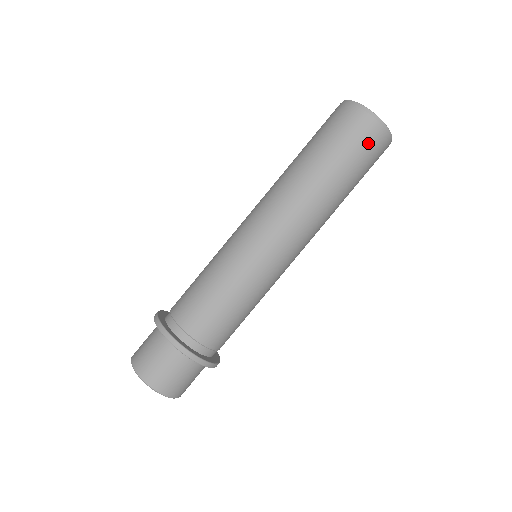
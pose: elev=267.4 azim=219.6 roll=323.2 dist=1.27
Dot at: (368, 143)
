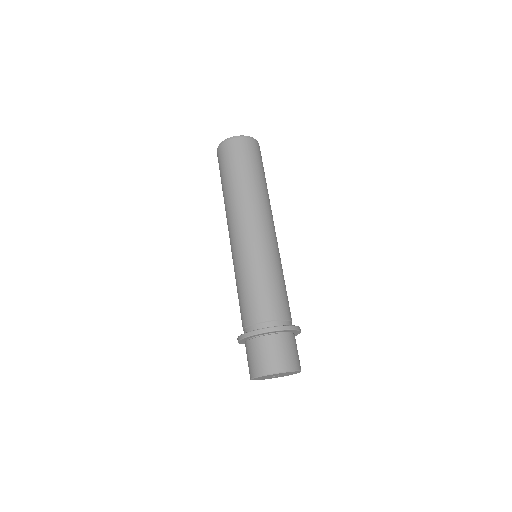
Dot at: (227, 154)
